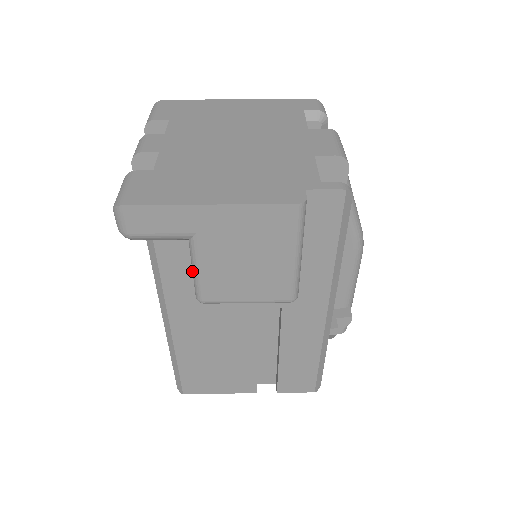
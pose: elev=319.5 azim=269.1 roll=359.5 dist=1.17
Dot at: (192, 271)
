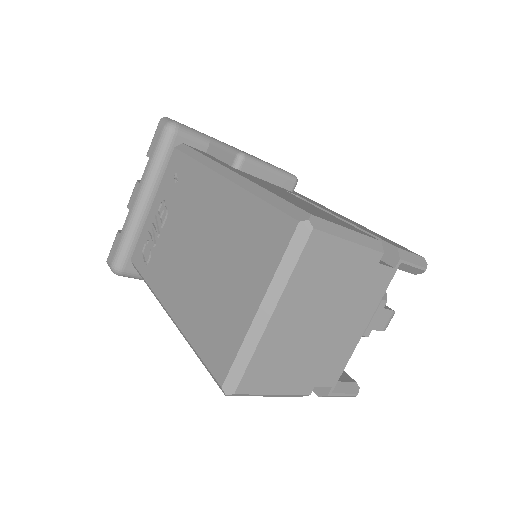
Dot at: occluded
